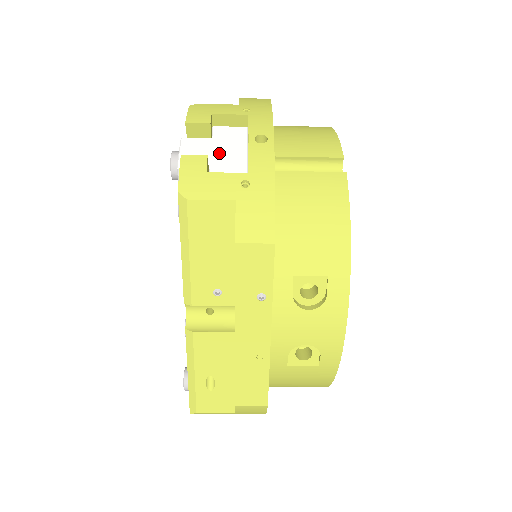
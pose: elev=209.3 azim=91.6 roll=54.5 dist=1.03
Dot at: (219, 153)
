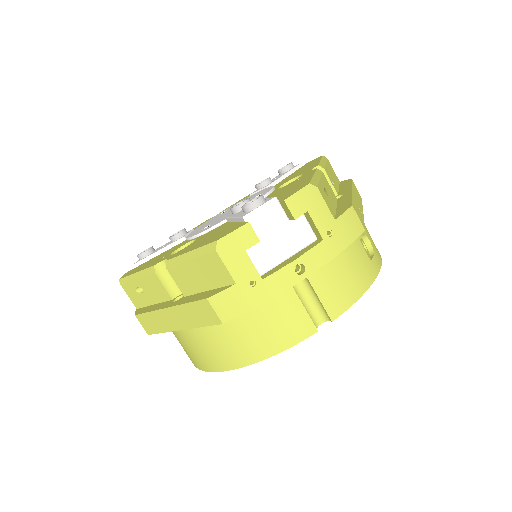
Dot at: occluded
